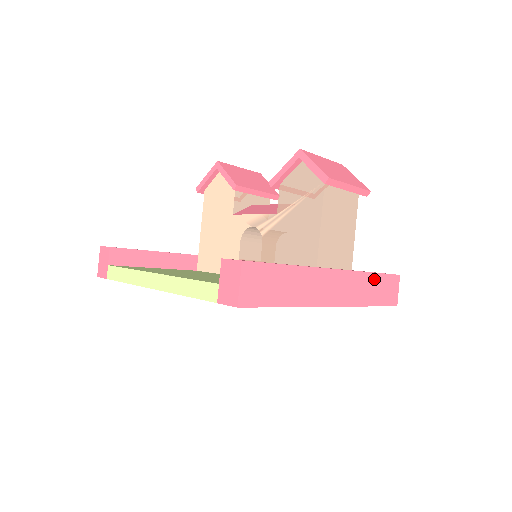
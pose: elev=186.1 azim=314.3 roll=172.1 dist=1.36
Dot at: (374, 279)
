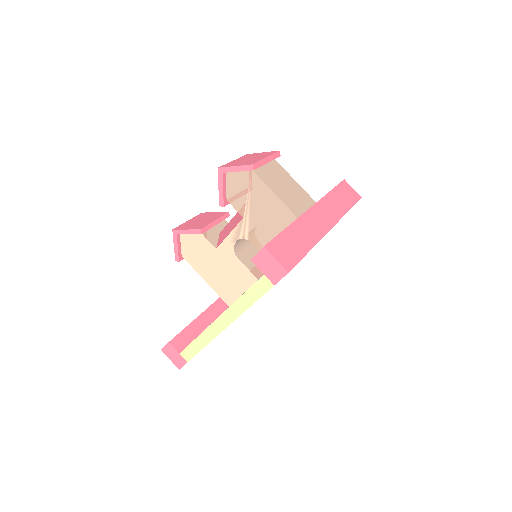
Dot at: (334, 194)
